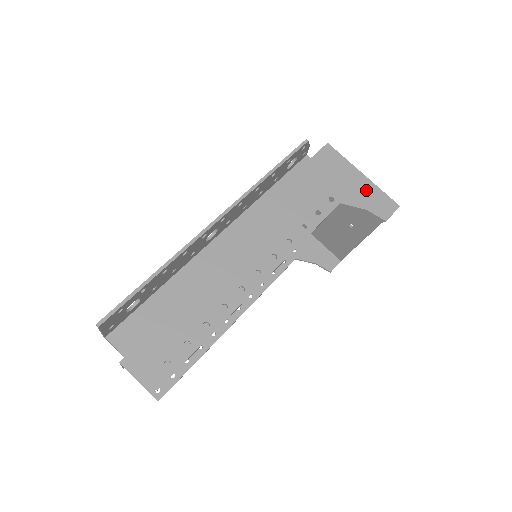
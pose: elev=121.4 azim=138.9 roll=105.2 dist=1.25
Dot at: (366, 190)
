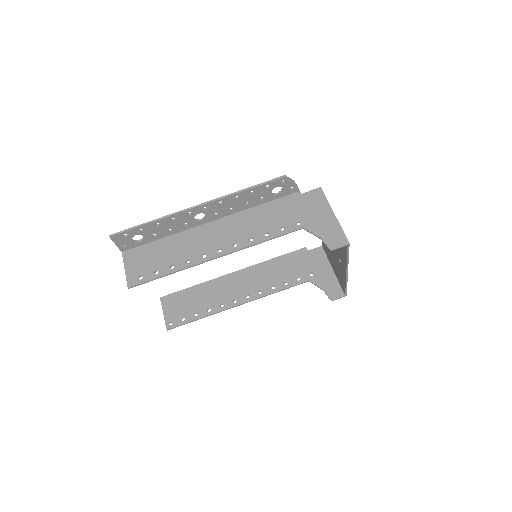
Dot at: (329, 225)
